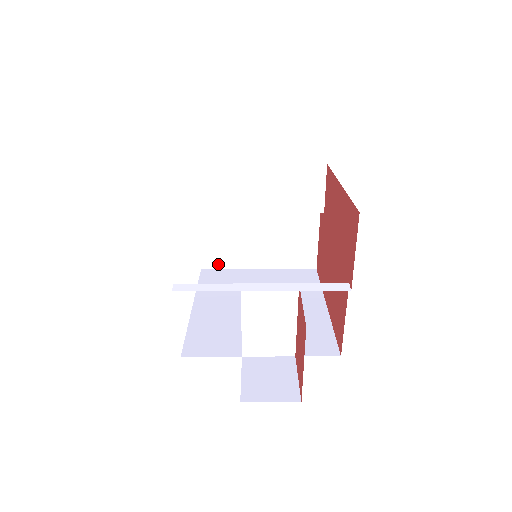
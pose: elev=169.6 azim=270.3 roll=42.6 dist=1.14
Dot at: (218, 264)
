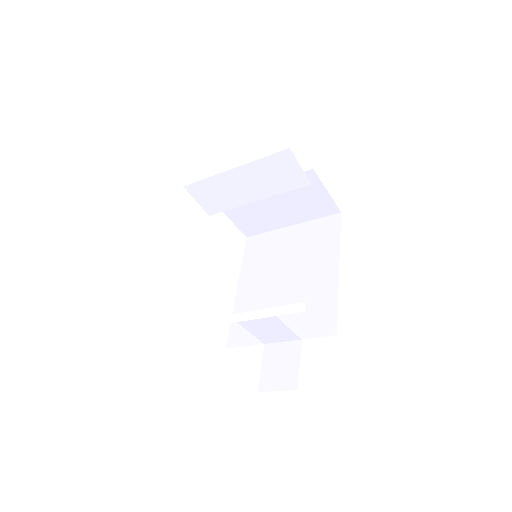
Dot at: (257, 231)
